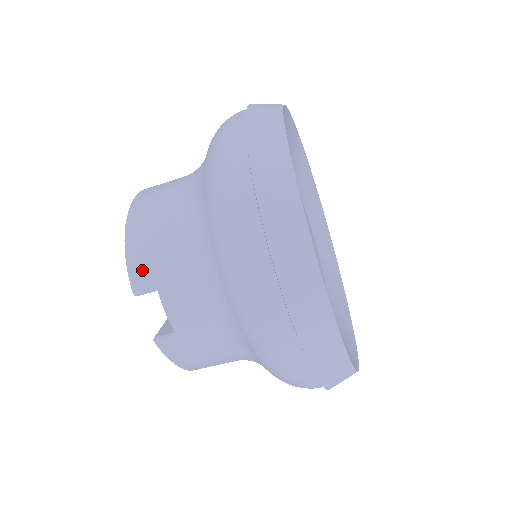
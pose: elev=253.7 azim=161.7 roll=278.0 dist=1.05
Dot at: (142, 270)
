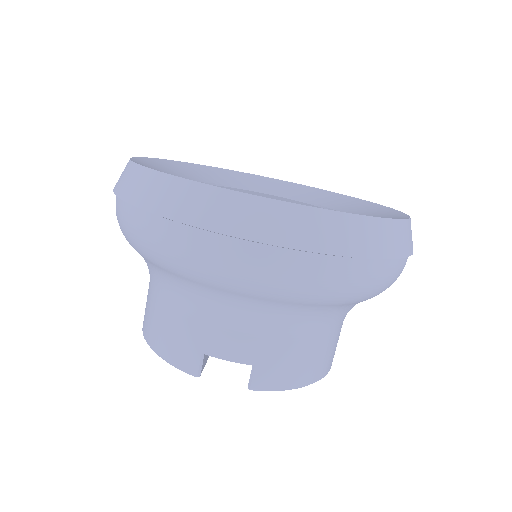
Dot at: (181, 355)
